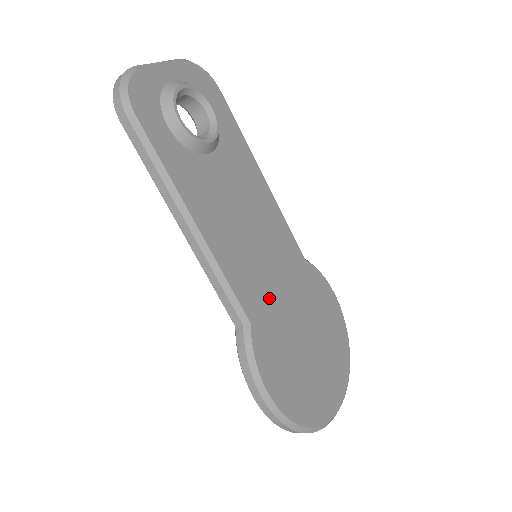
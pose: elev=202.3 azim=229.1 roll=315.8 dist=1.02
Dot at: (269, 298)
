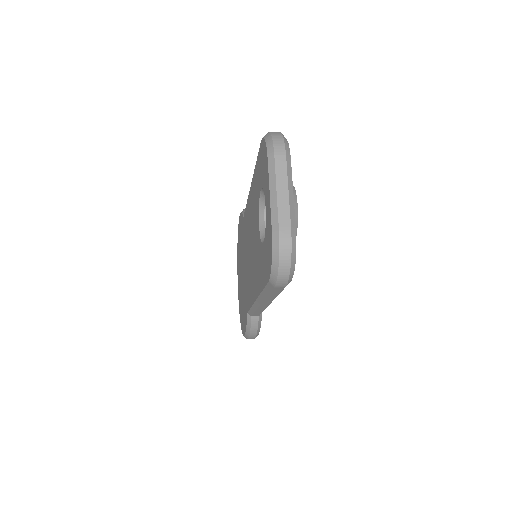
Dot at: occluded
